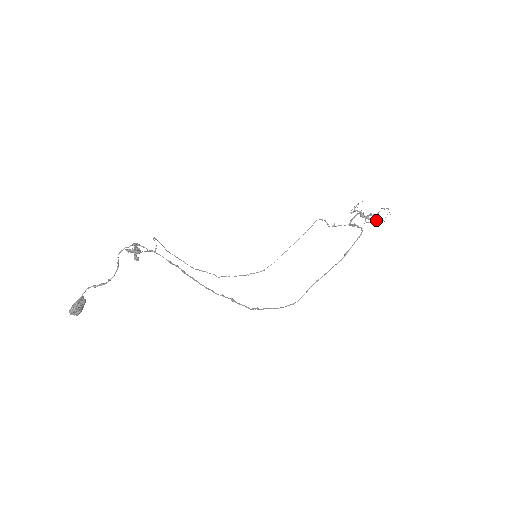
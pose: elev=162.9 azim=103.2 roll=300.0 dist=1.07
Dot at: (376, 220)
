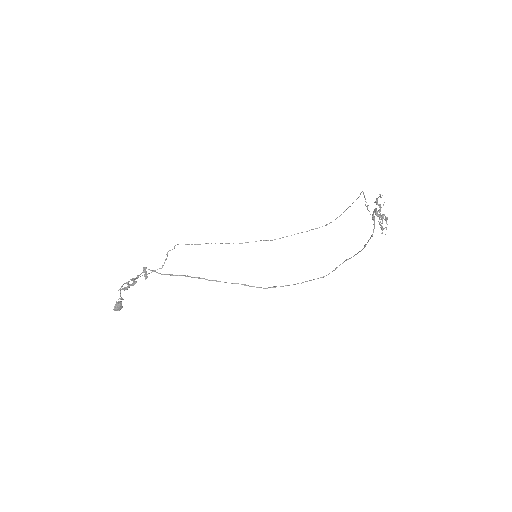
Dot at: (381, 227)
